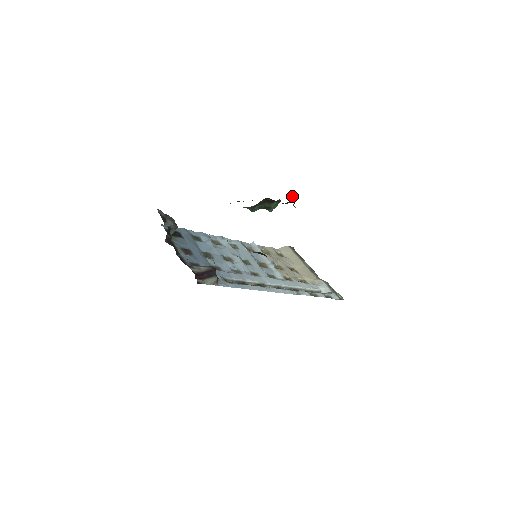
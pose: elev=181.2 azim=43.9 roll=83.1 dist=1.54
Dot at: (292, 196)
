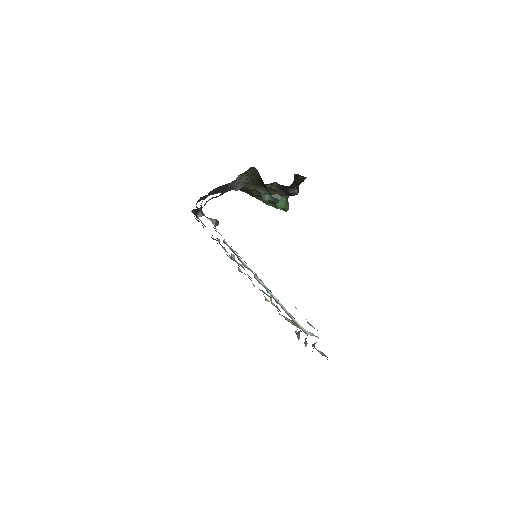
Dot at: (297, 187)
